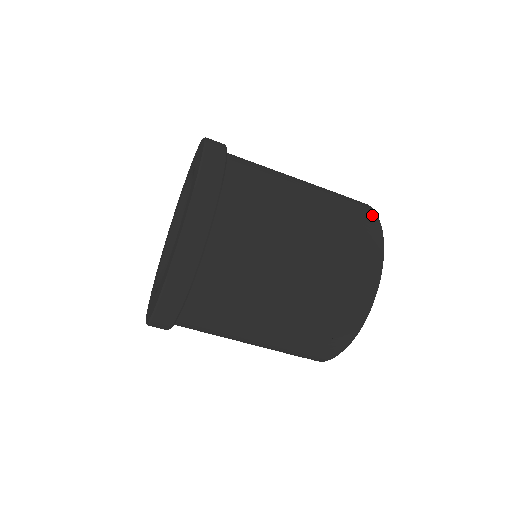
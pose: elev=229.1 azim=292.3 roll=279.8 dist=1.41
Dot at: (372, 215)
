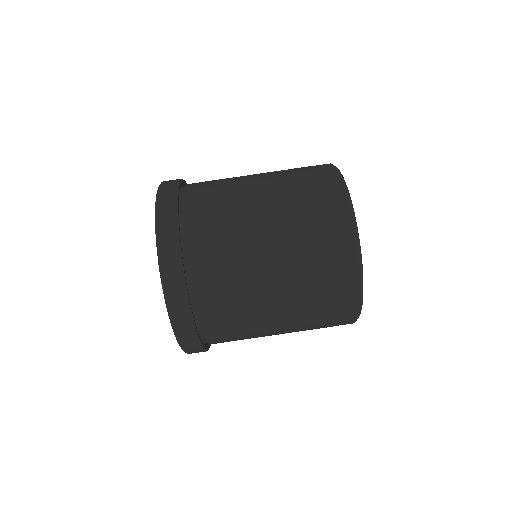
Dot at: (327, 167)
